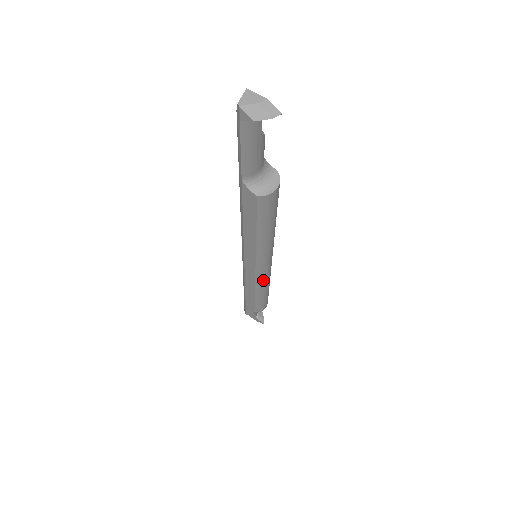
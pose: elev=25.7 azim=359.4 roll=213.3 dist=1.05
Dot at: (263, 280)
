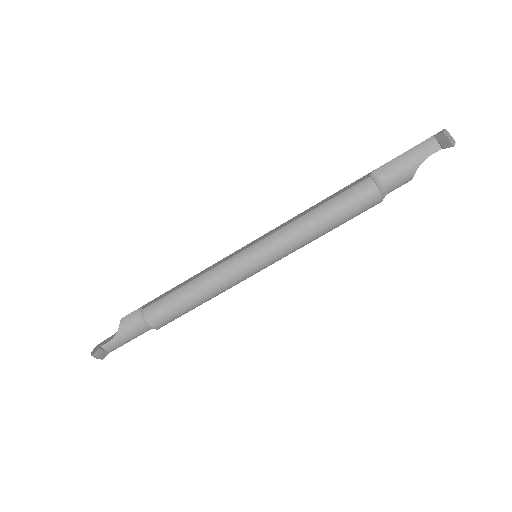
Dot at: (226, 269)
